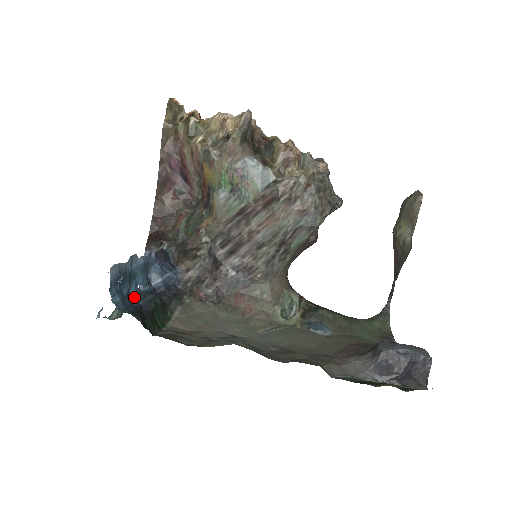
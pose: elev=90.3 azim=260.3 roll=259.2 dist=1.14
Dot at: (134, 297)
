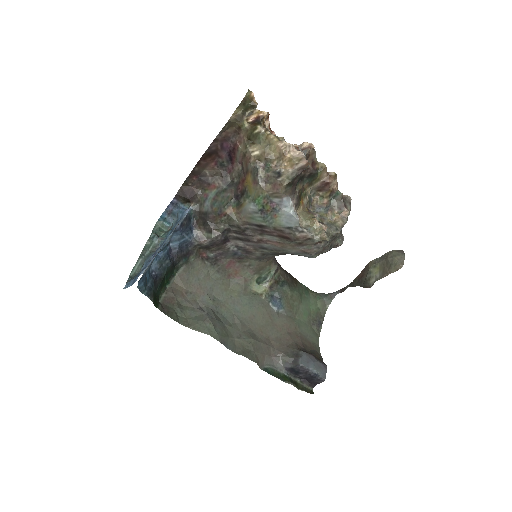
Dot at: (154, 266)
